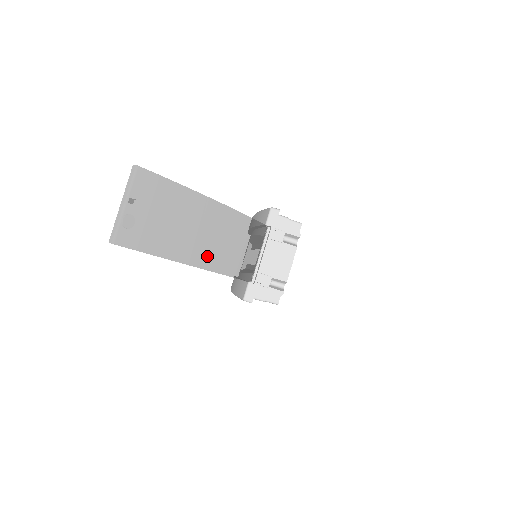
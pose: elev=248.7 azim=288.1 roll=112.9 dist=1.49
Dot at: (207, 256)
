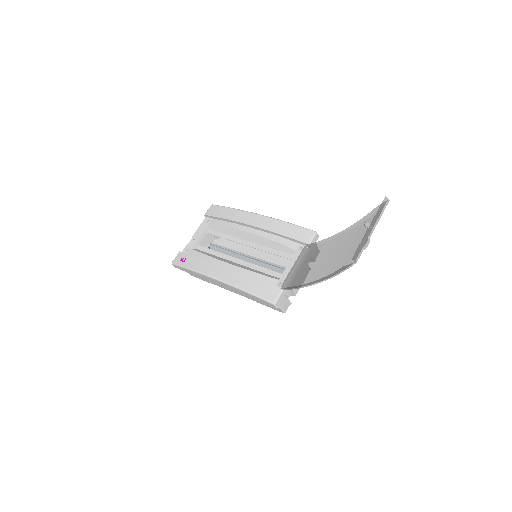
Dot at: (323, 273)
